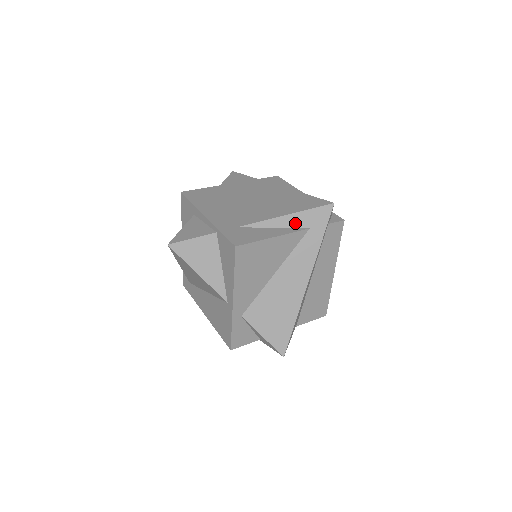
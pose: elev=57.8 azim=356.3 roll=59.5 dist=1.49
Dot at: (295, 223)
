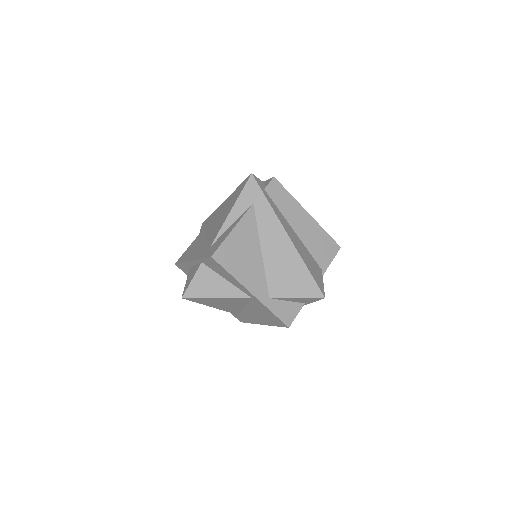
Dot at: (241, 209)
